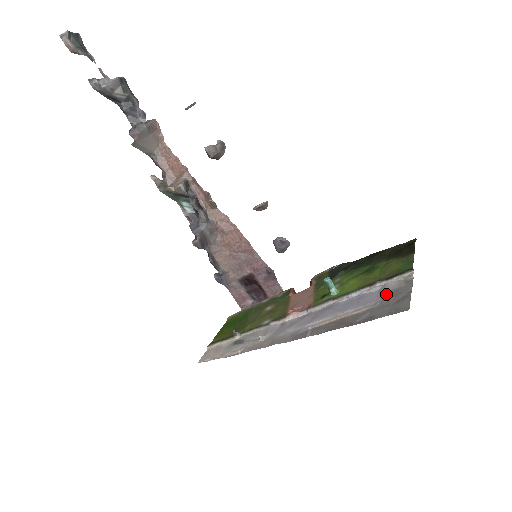
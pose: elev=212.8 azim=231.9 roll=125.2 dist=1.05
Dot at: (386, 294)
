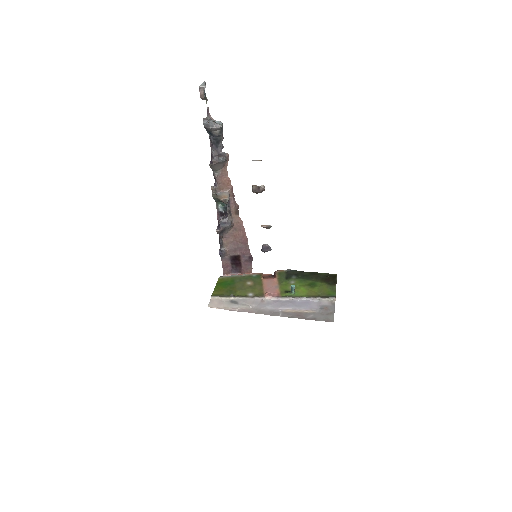
Dot at: (322, 307)
